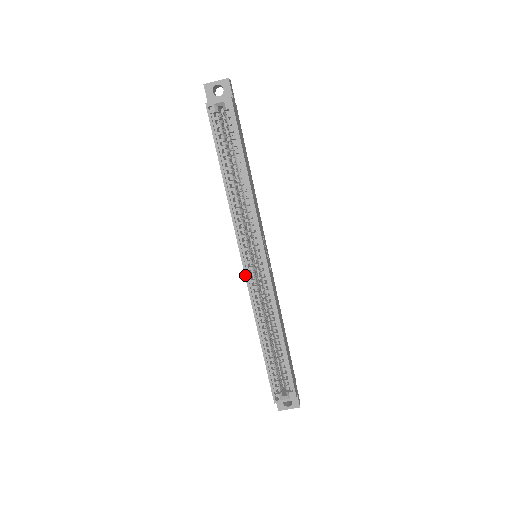
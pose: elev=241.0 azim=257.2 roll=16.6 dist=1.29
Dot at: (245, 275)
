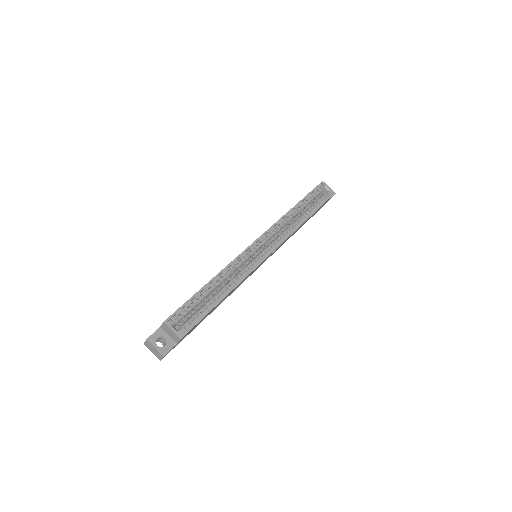
Dot at: (251, 244)
